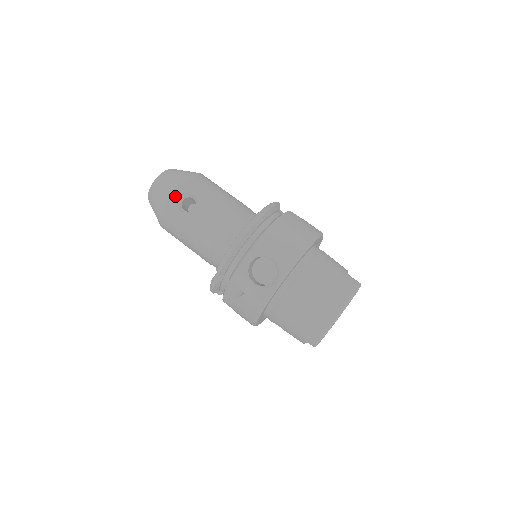
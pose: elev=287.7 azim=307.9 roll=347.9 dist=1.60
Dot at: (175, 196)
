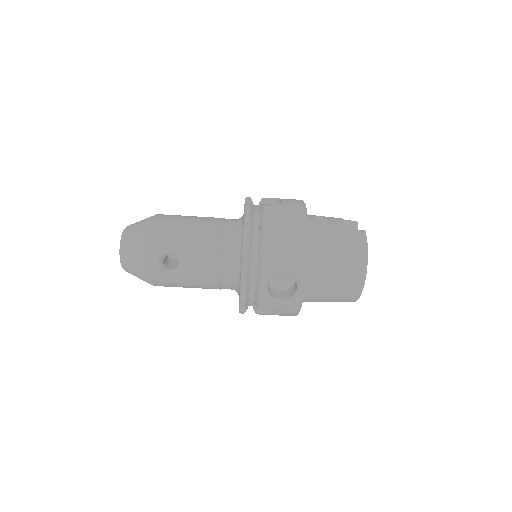
Dot at: (154, 264)
